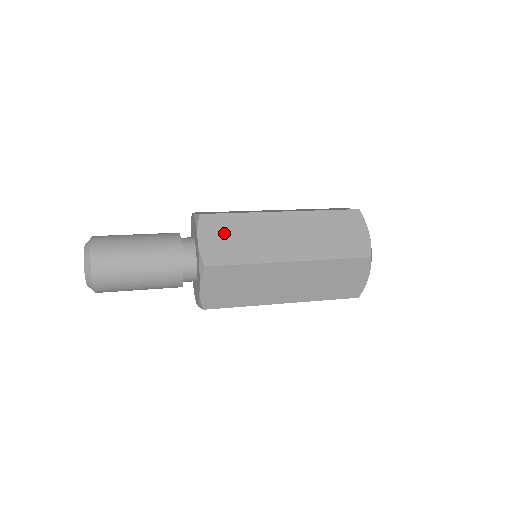
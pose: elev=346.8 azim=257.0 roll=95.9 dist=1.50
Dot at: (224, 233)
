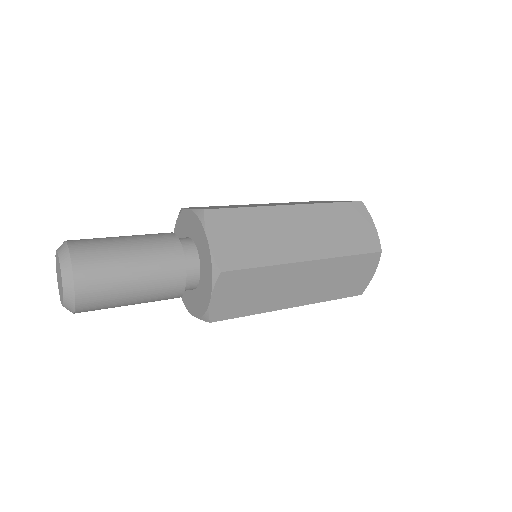
Dot at: occluded
